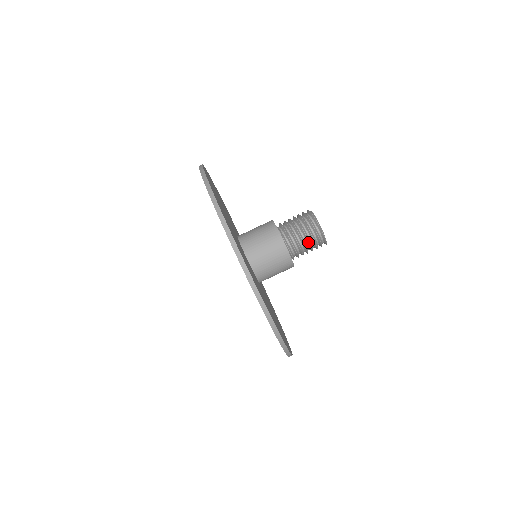
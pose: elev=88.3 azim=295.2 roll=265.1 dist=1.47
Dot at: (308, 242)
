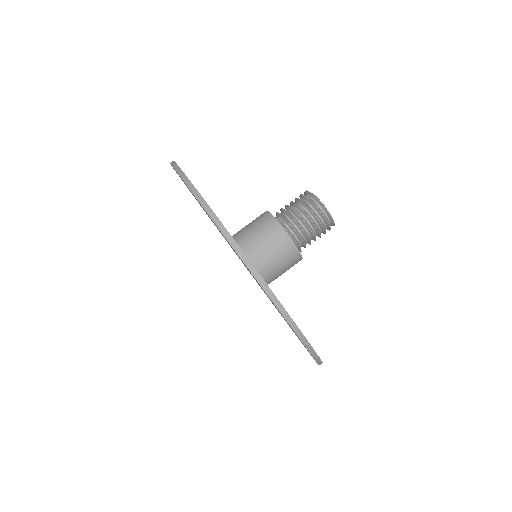
Dot at: (301, 210)
